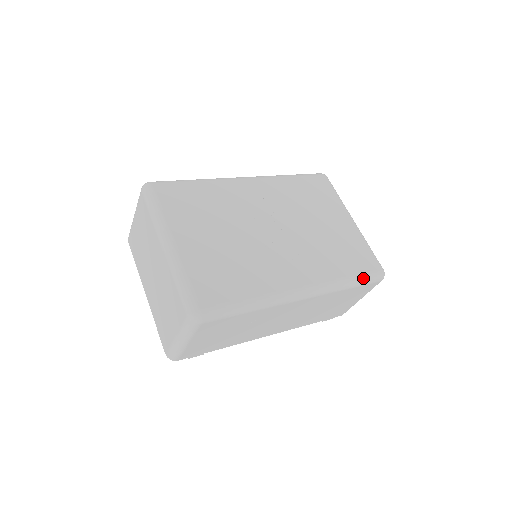
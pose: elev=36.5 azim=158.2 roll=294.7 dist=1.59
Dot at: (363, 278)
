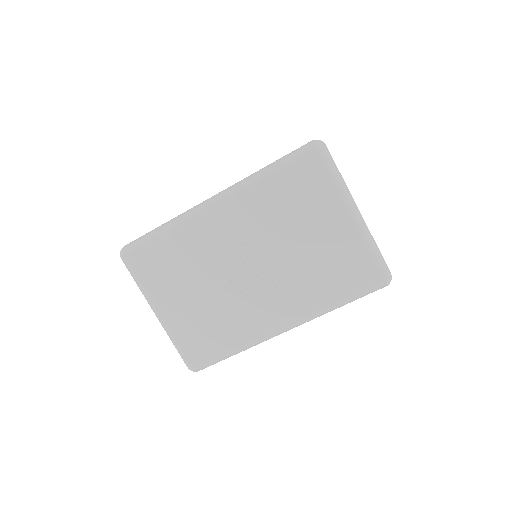
Dot at: (356, 297)
